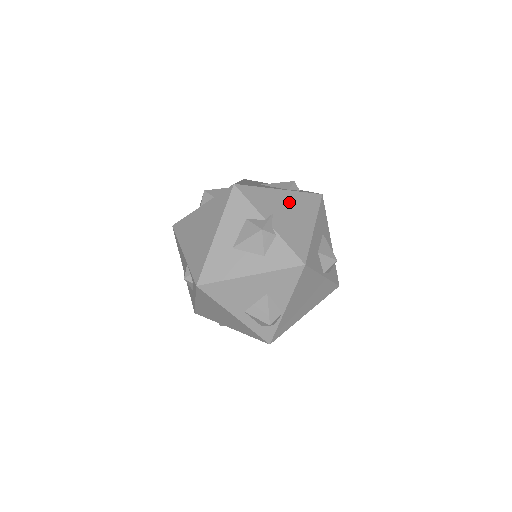
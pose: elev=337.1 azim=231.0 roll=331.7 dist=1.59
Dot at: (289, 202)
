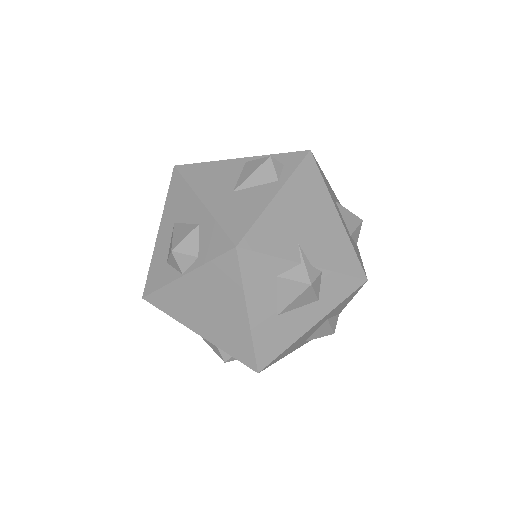
Dot at: (297, 205)
